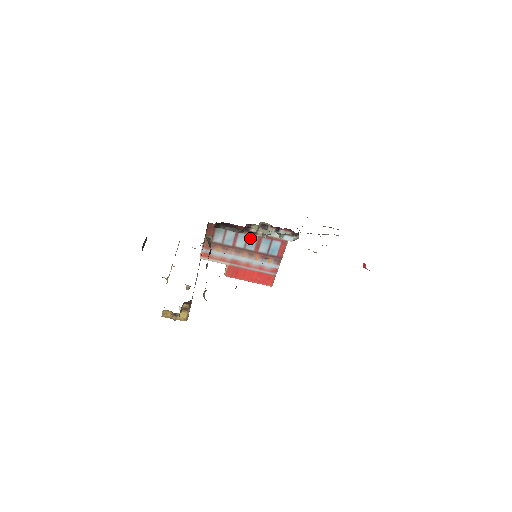
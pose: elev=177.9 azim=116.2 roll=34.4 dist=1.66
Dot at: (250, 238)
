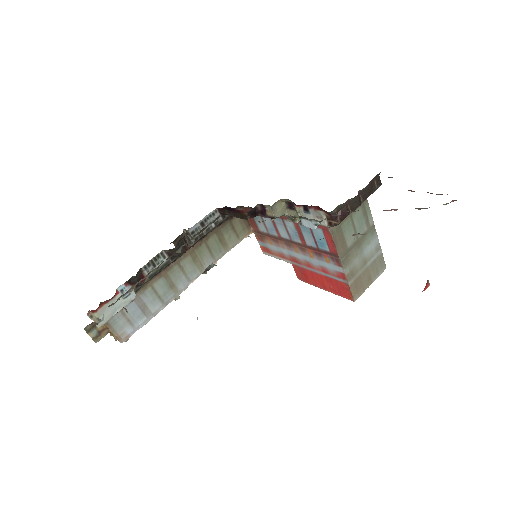
Dot at: (287, 224)
